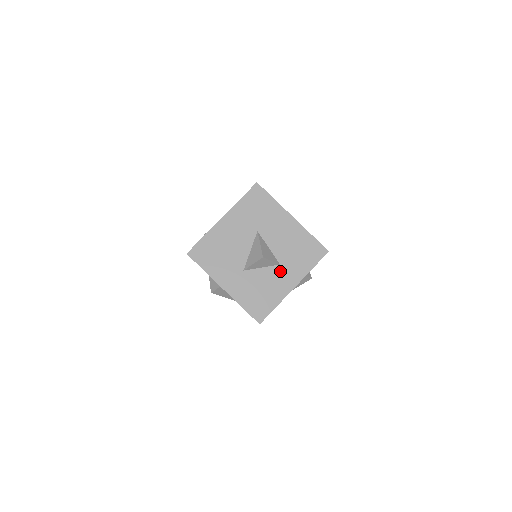
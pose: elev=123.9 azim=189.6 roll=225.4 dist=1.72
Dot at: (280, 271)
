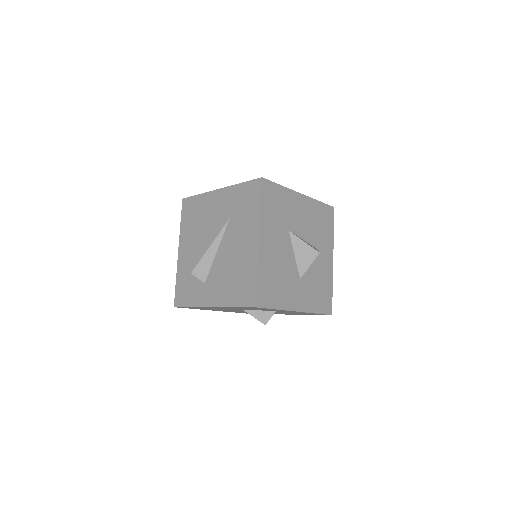
Dot at: (319, 255)
